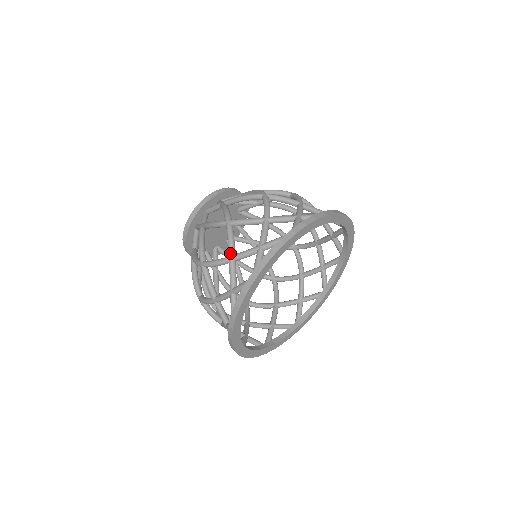
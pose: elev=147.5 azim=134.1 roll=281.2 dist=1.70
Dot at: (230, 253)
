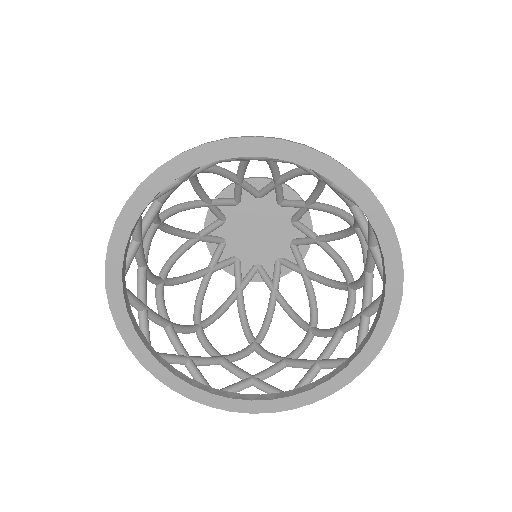
Dot at: occluded
